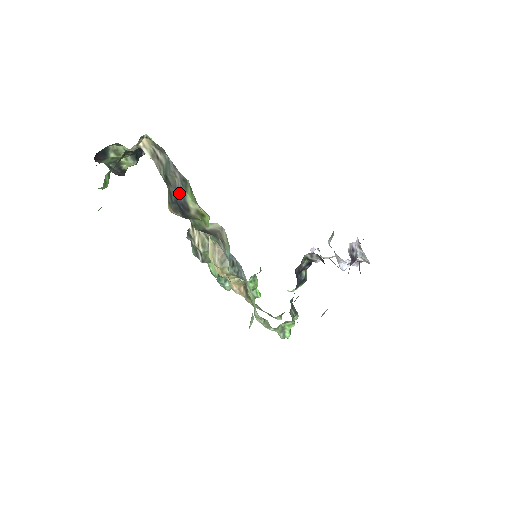
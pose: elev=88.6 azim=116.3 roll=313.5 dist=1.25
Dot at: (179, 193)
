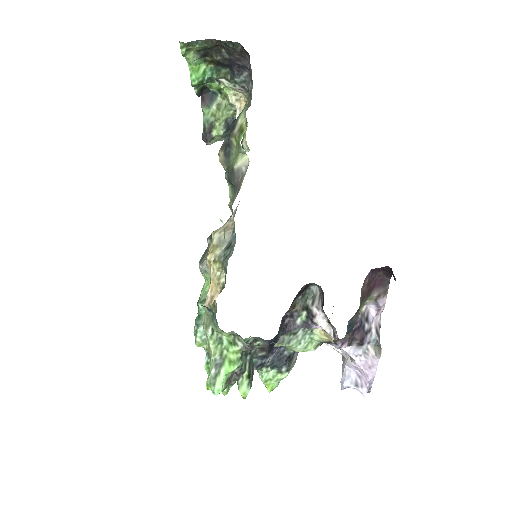
Dot at: occluded
